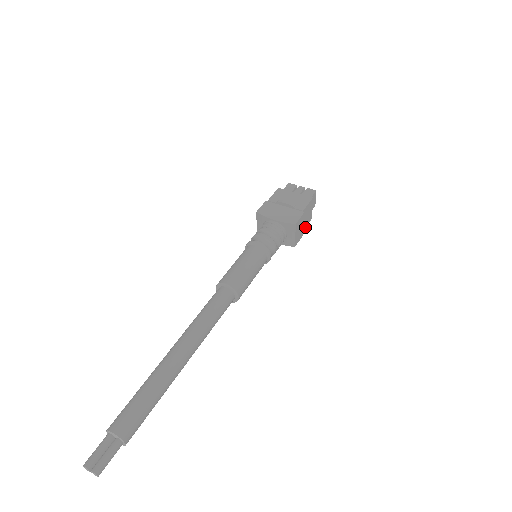
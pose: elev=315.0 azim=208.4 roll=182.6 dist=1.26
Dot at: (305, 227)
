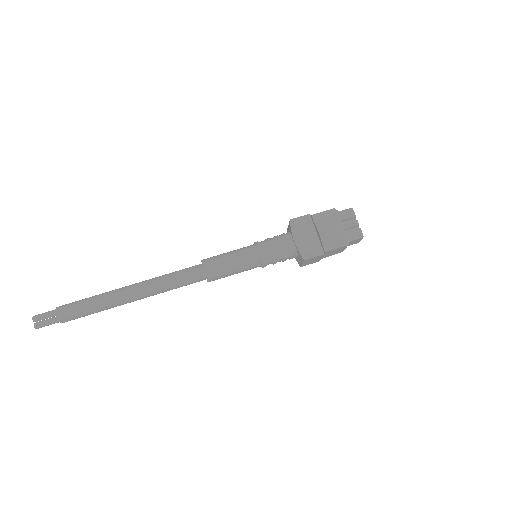
Dot at: (328, 256)
